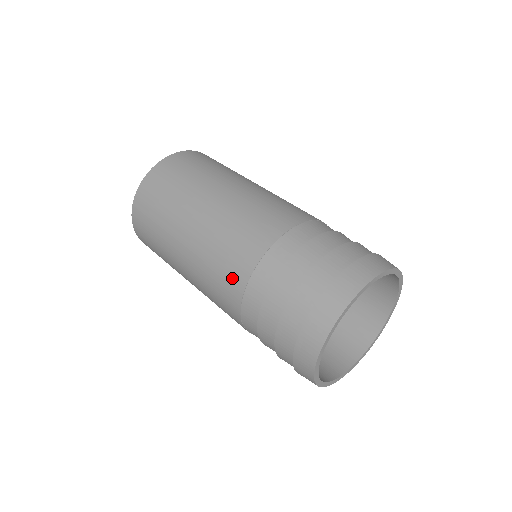
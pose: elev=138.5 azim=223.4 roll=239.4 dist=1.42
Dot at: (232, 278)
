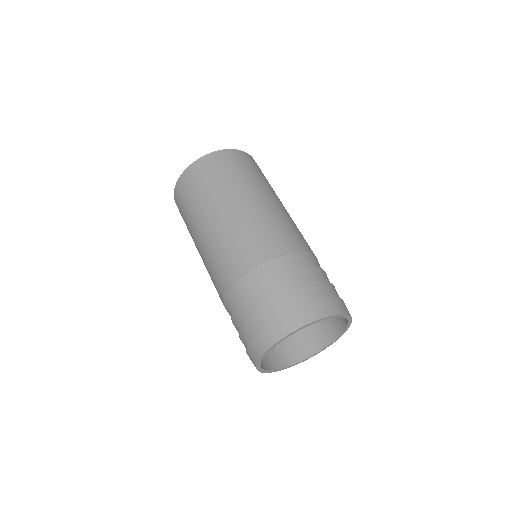
Dot at: (245, 257)
